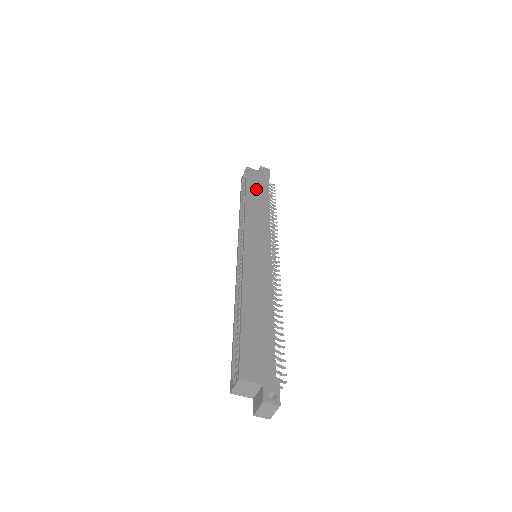
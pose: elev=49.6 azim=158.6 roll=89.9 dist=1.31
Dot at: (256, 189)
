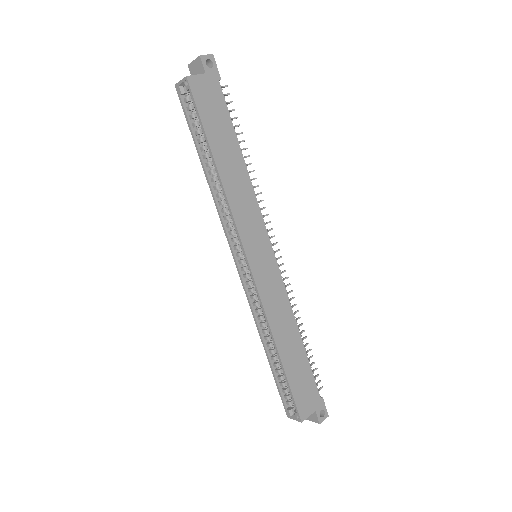
Dot at: (218, 131)
